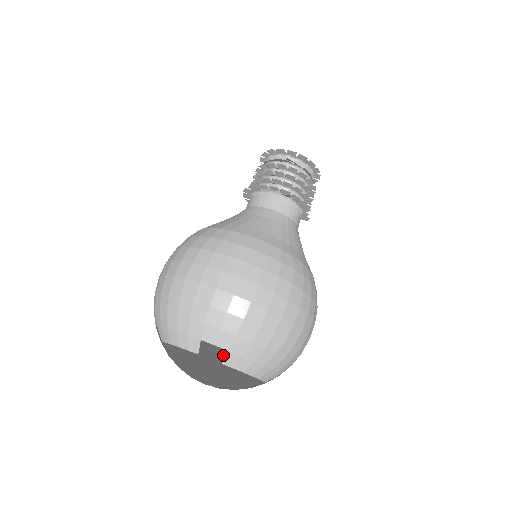
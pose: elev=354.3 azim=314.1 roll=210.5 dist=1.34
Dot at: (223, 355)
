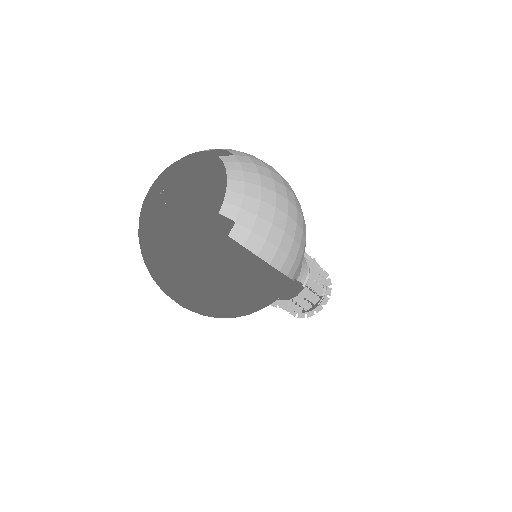
Dot at: (227, 155)
